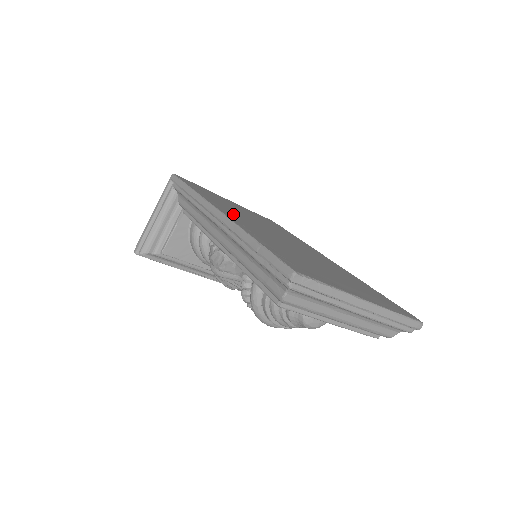
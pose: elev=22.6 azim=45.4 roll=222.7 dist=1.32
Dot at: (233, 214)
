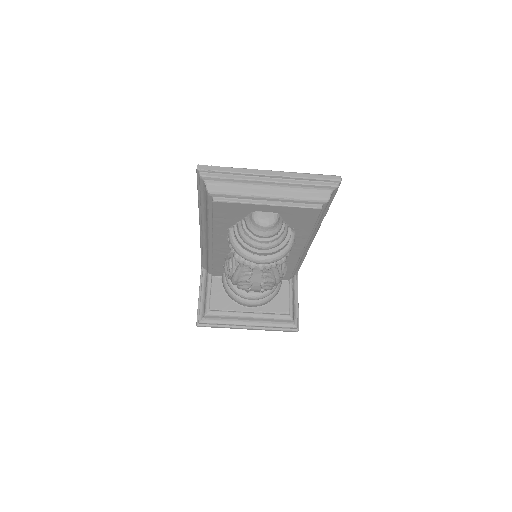
Dot at: occluded
